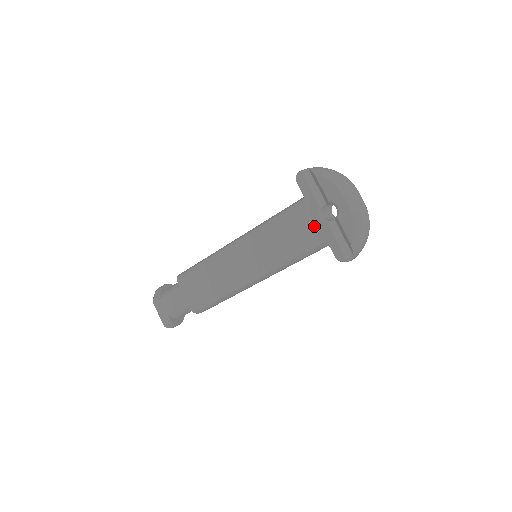
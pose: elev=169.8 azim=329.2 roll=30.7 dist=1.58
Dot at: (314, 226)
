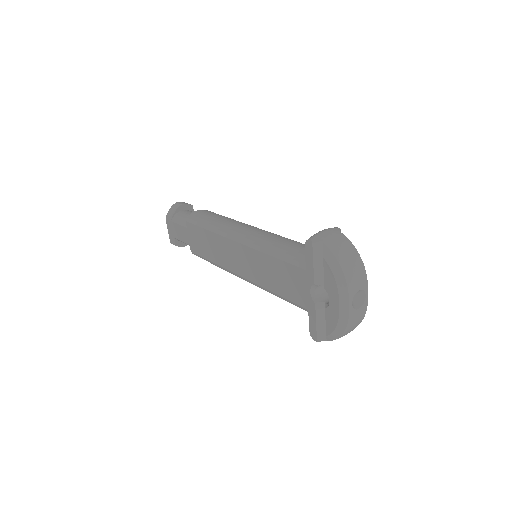
Dot at: (303, 294)
